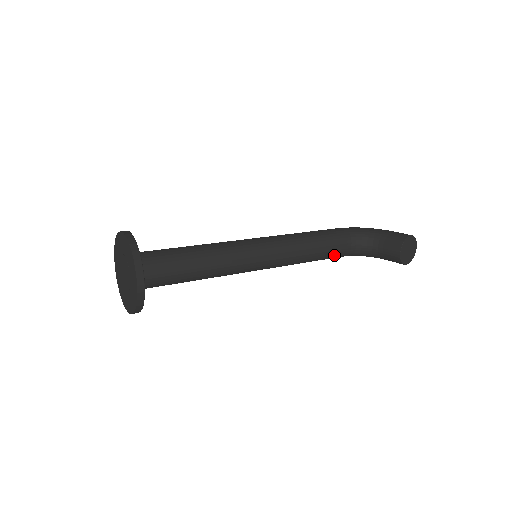
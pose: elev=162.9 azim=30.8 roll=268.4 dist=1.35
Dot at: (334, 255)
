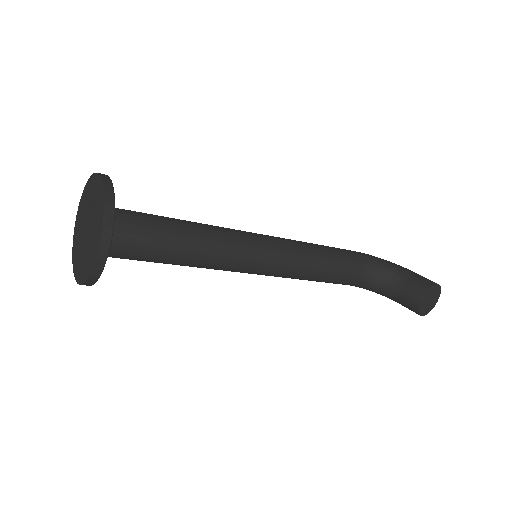
Dot at: (343, 281)
